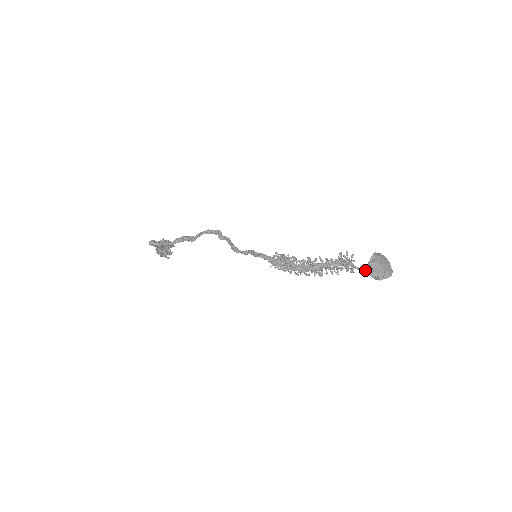
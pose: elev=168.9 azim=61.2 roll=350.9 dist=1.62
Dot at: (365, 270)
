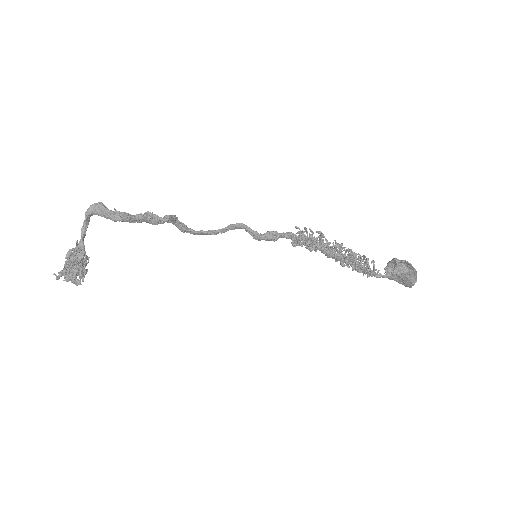
Dot at: (390, 273)
